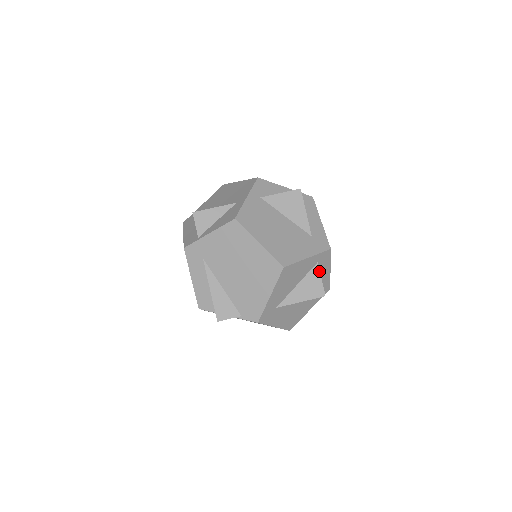
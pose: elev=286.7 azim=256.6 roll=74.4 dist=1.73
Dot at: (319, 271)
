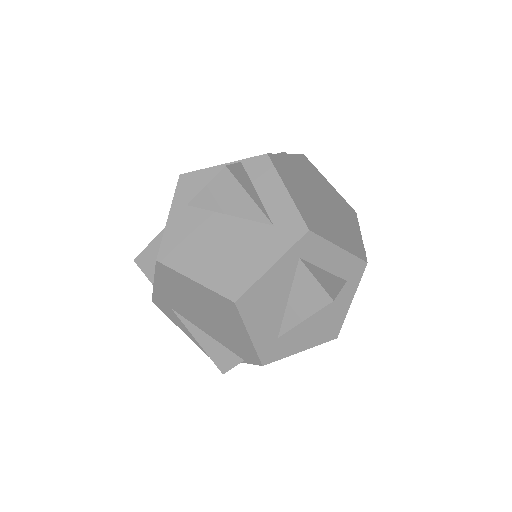
Dot at: (307, 269)
